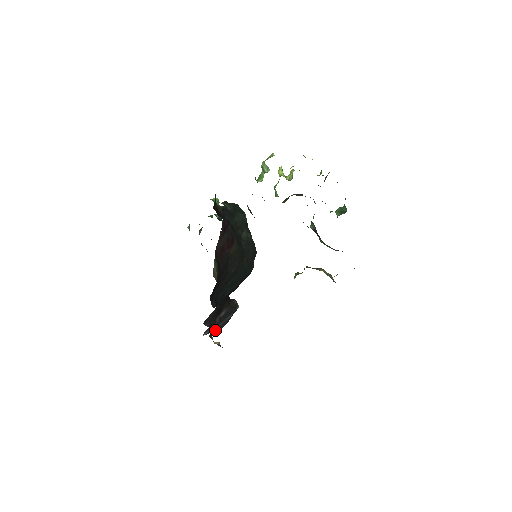
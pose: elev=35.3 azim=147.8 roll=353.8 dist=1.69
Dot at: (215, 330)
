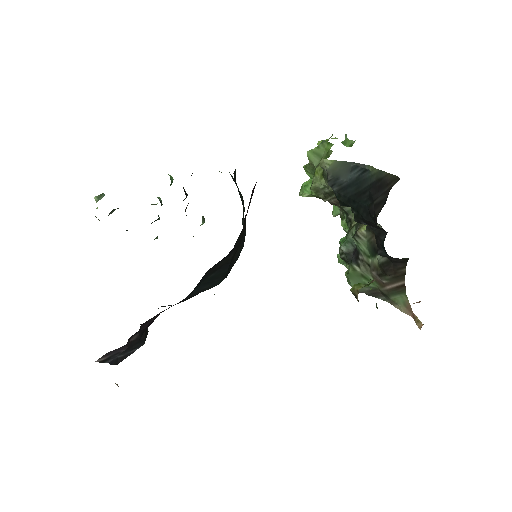
Dot at: (110, 362)
